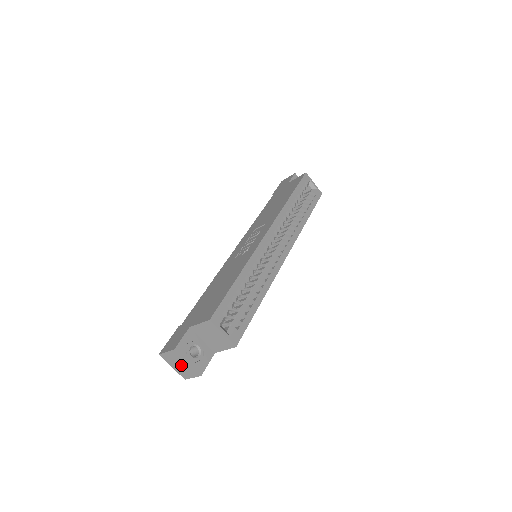
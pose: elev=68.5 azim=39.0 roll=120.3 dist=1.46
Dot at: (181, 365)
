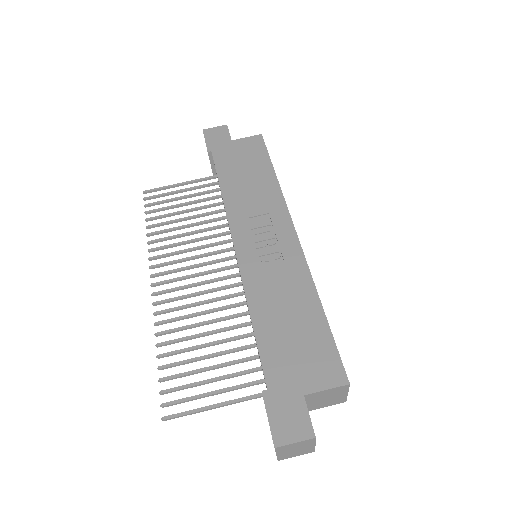
Dot at: (298, 449)
